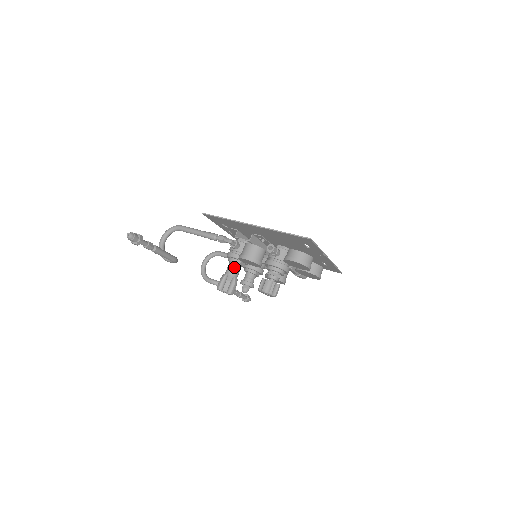
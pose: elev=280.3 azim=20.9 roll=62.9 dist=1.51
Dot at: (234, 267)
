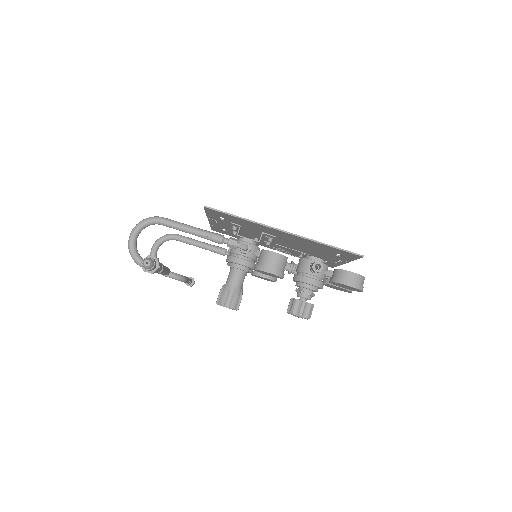
Dot at: (241, 276)
